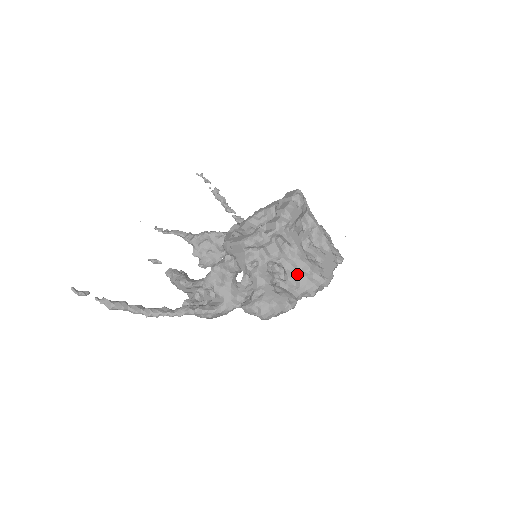
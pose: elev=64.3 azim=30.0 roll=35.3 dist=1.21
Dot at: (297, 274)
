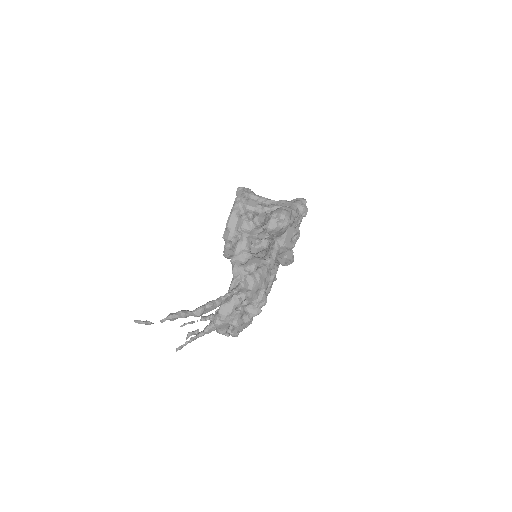
Dot at: (281, 205)
